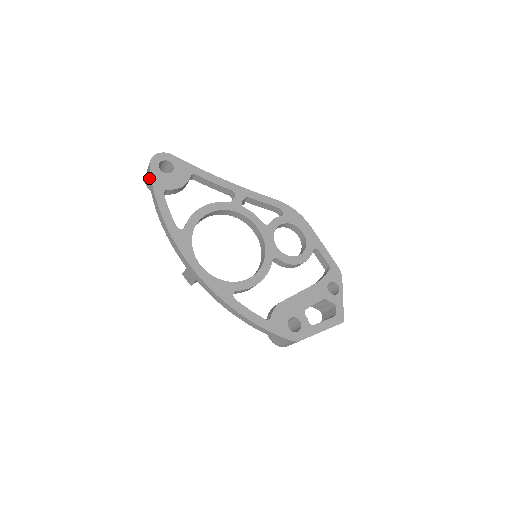
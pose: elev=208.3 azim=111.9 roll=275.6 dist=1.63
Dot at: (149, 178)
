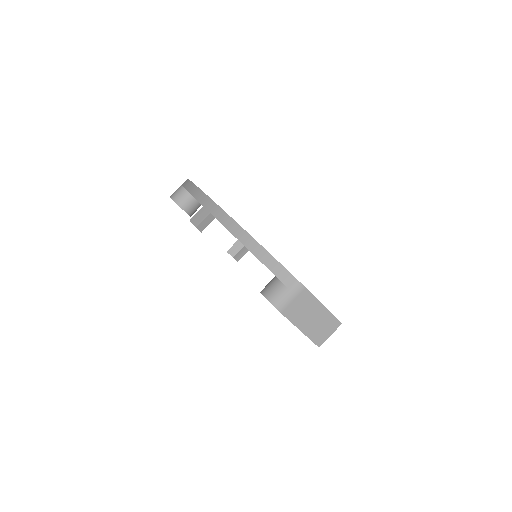
Dot at: (183, 183)
